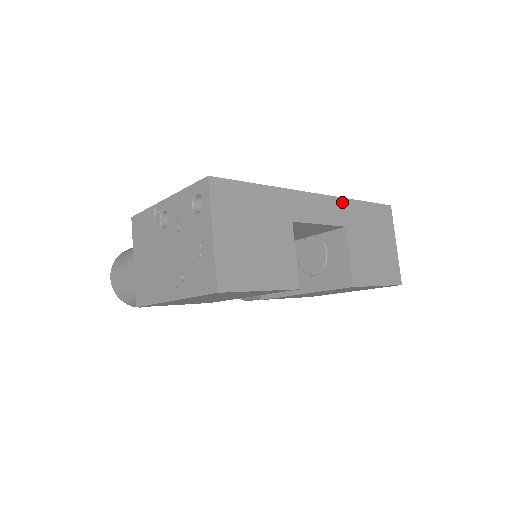
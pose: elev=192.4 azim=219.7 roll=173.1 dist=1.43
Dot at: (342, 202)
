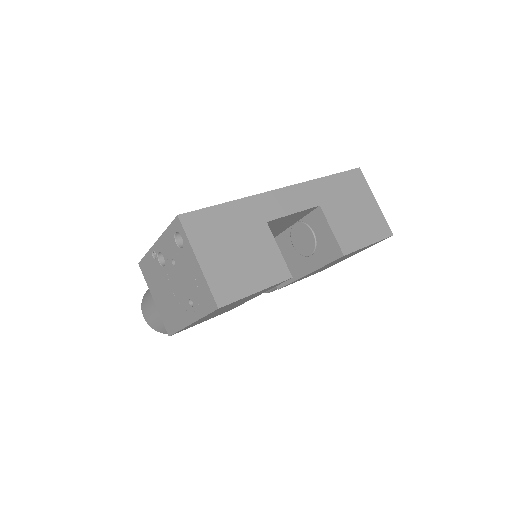
Dot at: (309, 185)
